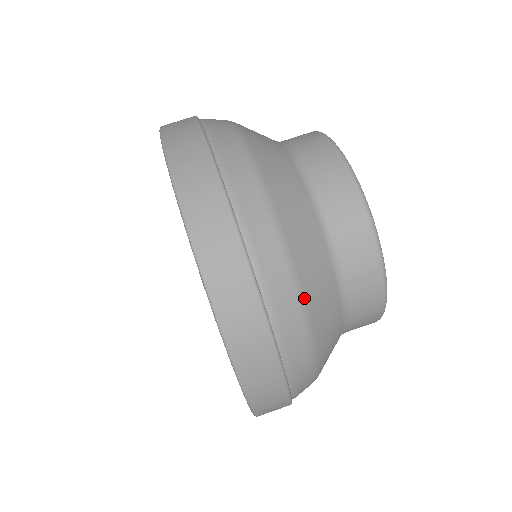
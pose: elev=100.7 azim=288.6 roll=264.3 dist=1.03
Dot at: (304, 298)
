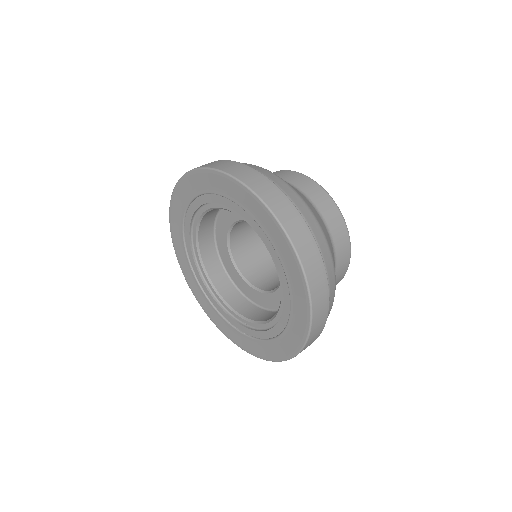
Dot at: (321, 226)
